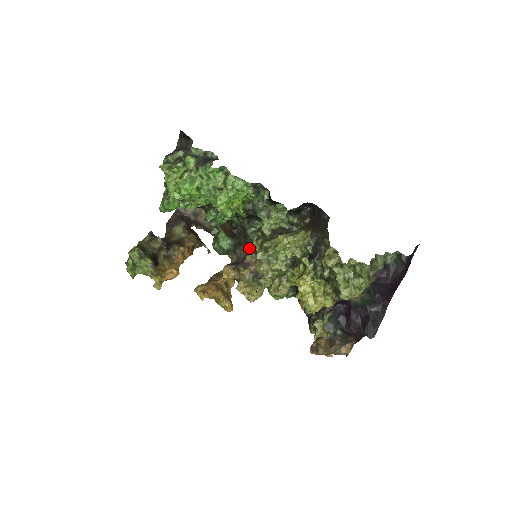
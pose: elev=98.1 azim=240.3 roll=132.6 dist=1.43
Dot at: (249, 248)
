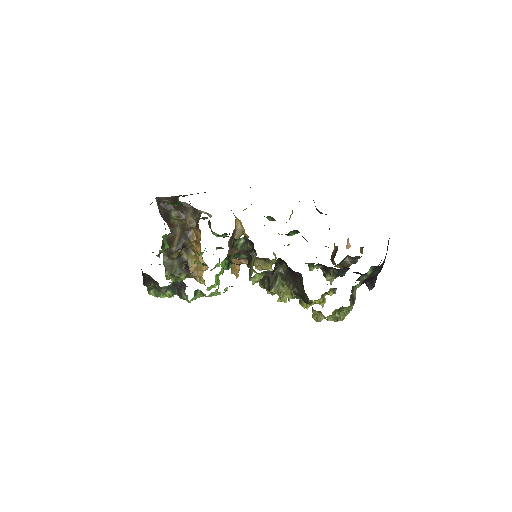
Dot at: occluded
